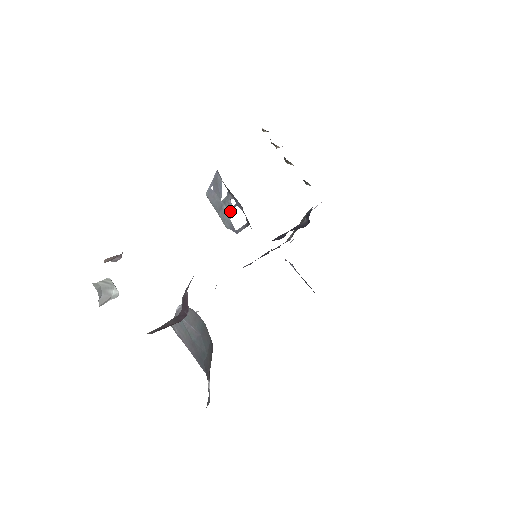
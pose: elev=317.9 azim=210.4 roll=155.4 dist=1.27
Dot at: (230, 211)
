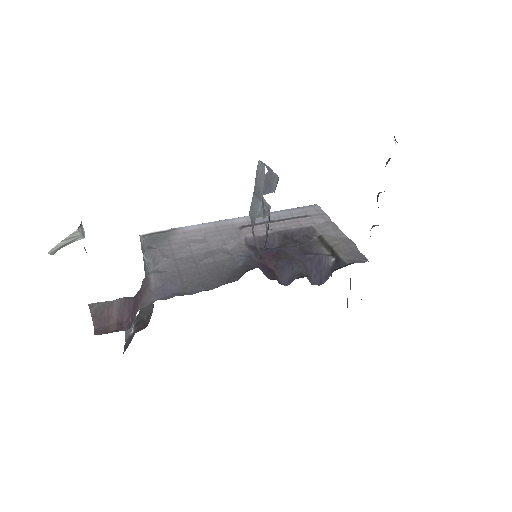
Dot at: (261, 215)
